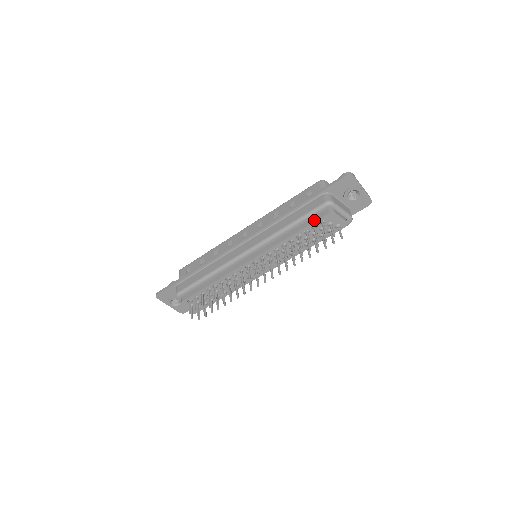
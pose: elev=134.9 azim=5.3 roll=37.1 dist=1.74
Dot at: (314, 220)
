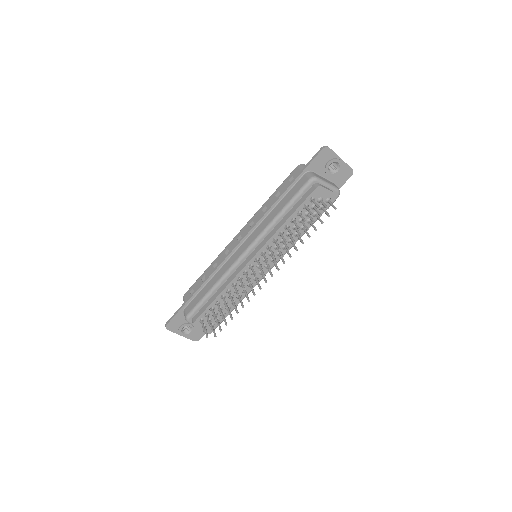
Dot at: (303, 199)
